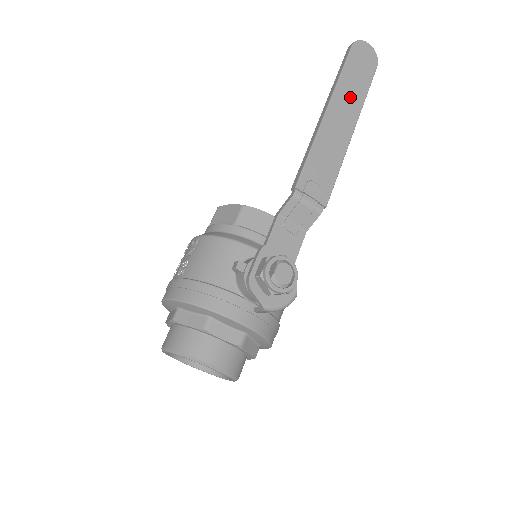
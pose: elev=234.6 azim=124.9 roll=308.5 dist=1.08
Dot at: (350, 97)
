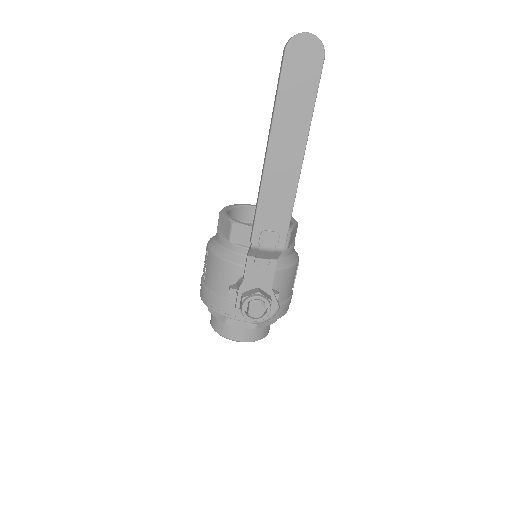
Dot at: (292, 122)
